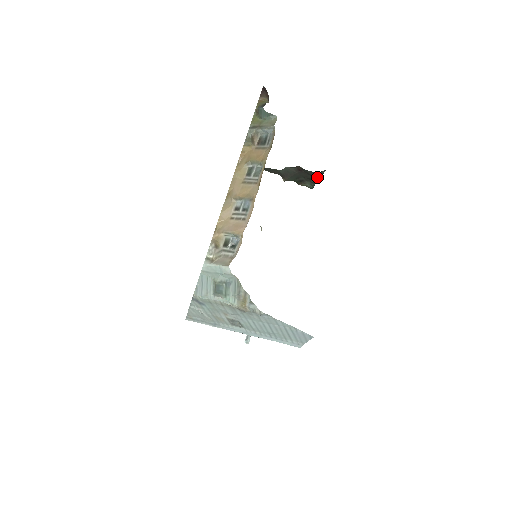
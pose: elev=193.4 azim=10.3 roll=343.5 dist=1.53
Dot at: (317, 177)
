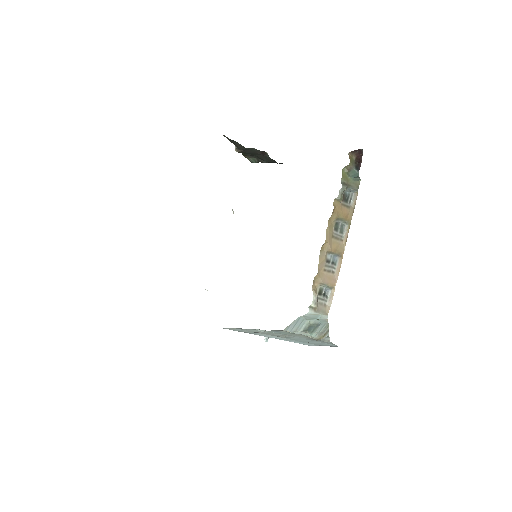
Dot at: (270, 162)
